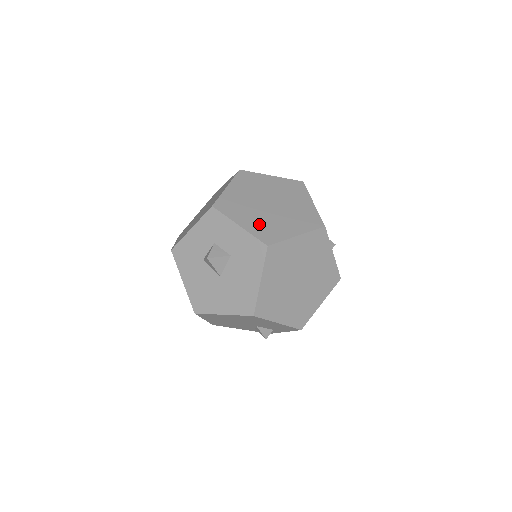
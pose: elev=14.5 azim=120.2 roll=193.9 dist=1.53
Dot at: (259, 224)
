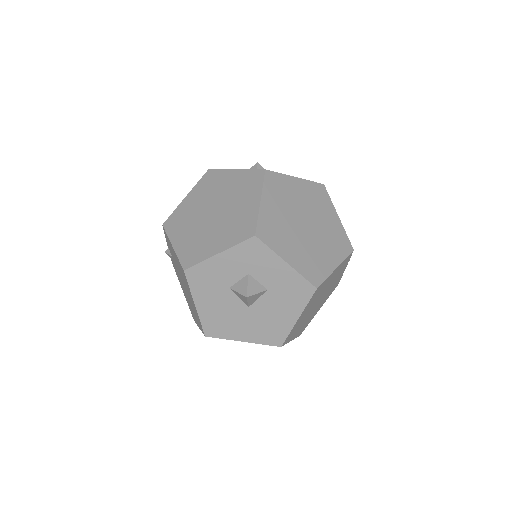
Dot at: (303, 257)
